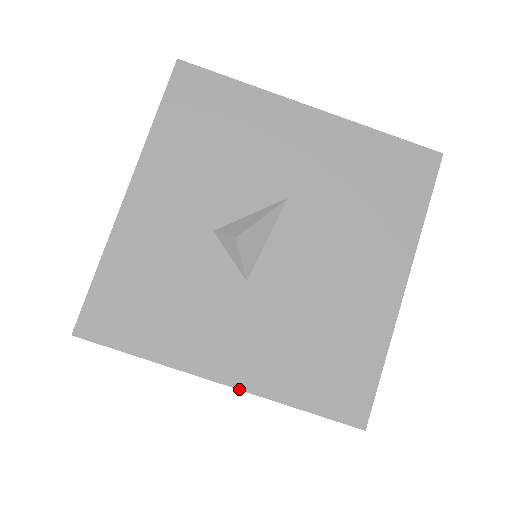
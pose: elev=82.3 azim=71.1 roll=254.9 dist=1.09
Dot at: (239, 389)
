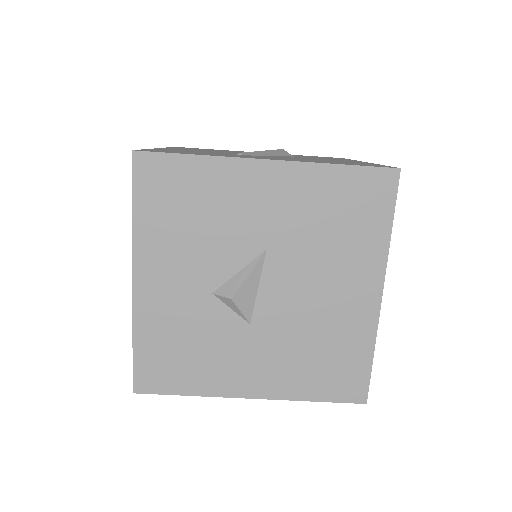
Dot at: occluded
